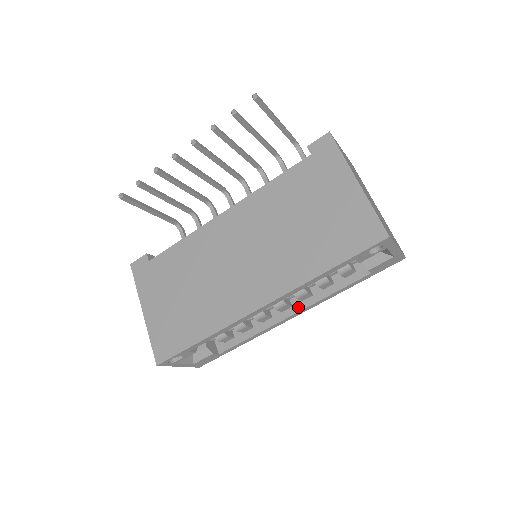
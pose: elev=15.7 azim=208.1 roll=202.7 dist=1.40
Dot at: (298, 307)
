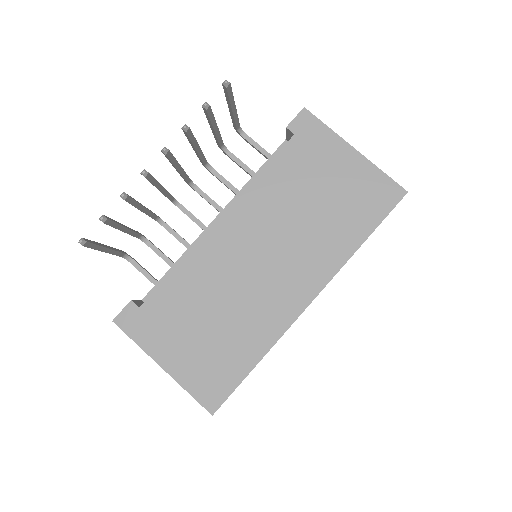
Dot at: occluded
